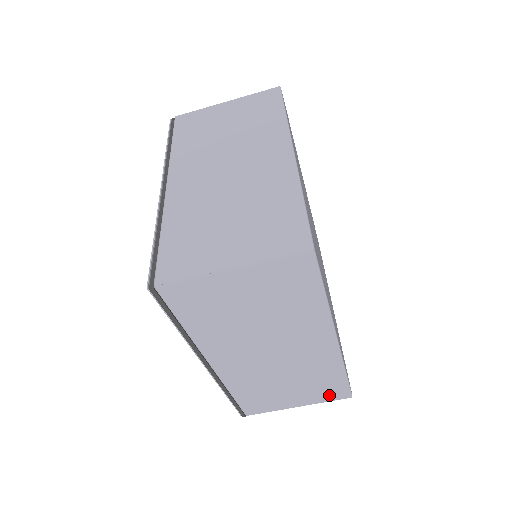
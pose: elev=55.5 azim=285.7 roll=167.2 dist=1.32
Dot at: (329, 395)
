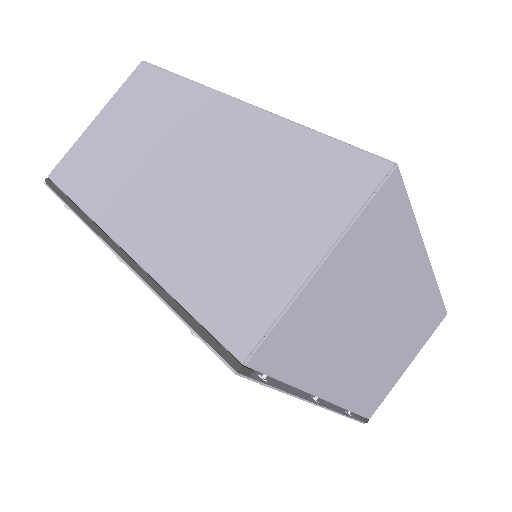
Dot at: (343, 189)
